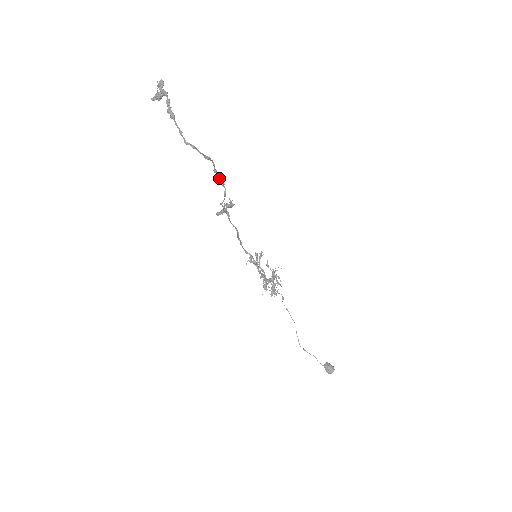
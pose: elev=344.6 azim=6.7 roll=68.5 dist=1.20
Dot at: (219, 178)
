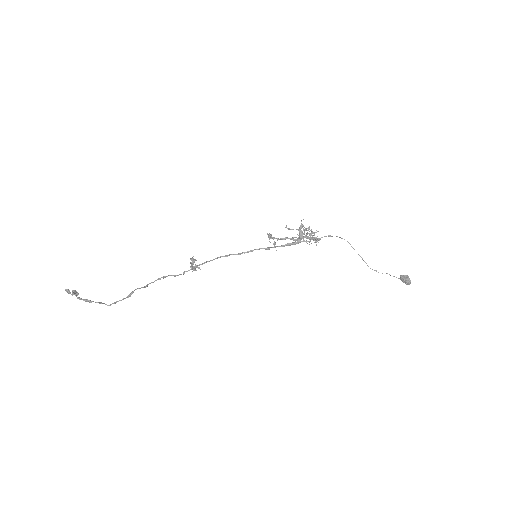
Dot at: (156, 280)
